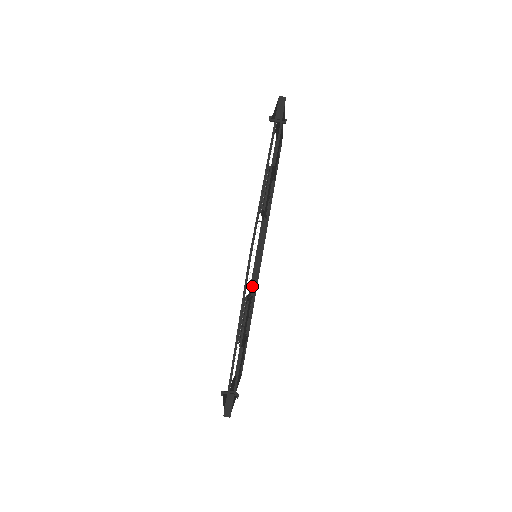
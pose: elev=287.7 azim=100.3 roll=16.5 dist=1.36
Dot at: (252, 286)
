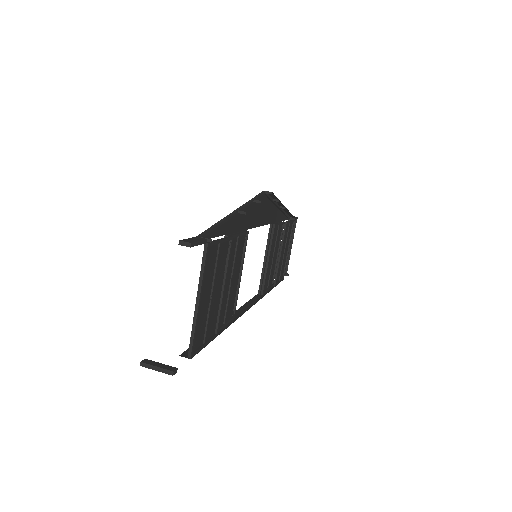
Dot at: (235, 314)
